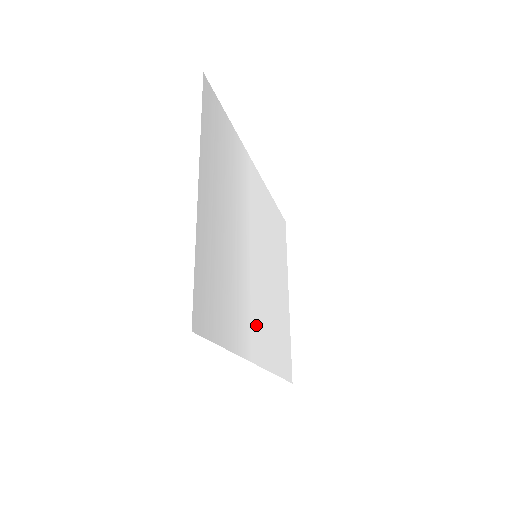
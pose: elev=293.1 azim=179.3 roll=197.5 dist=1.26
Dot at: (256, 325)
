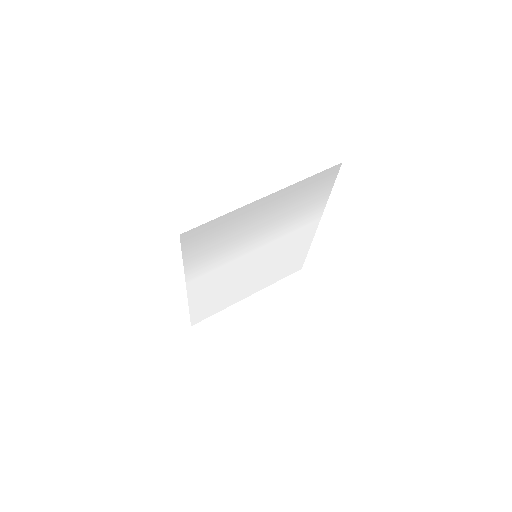
Dot at: (211, 277)
